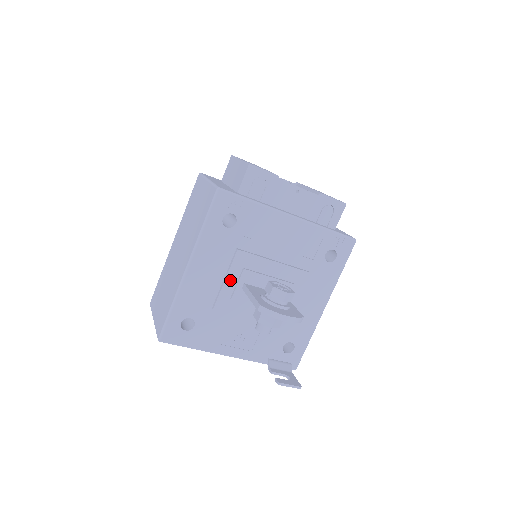
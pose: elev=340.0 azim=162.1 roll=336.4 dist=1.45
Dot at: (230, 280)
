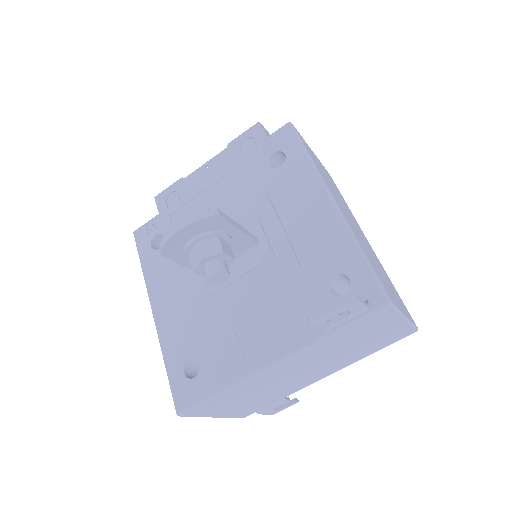
Dot at: (193, 283)
